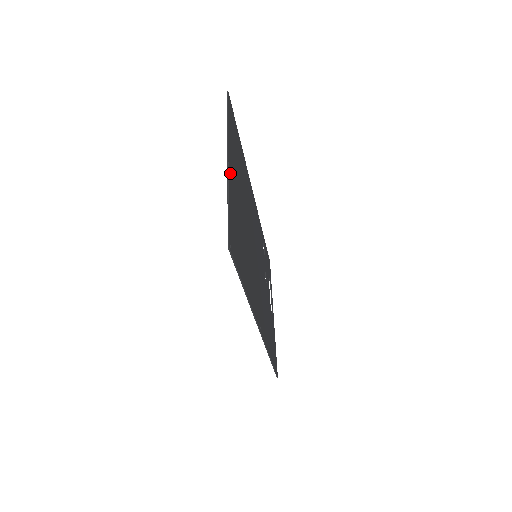
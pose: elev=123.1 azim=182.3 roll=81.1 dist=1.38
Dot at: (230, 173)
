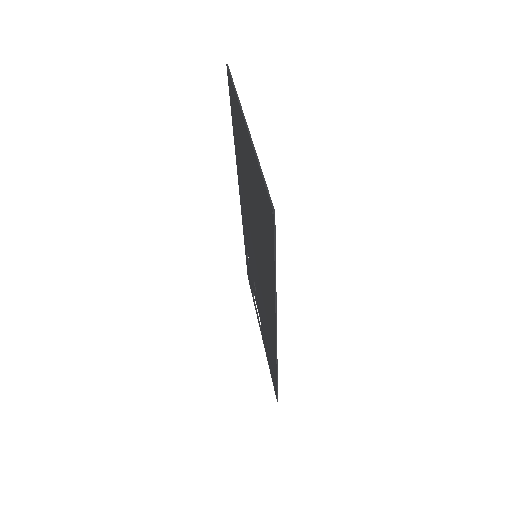
Dot at: occluded
